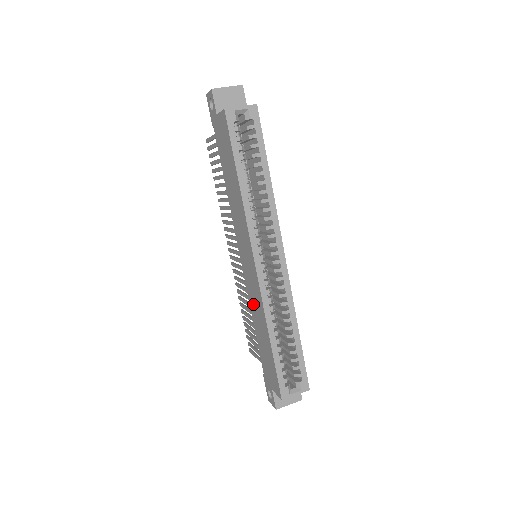
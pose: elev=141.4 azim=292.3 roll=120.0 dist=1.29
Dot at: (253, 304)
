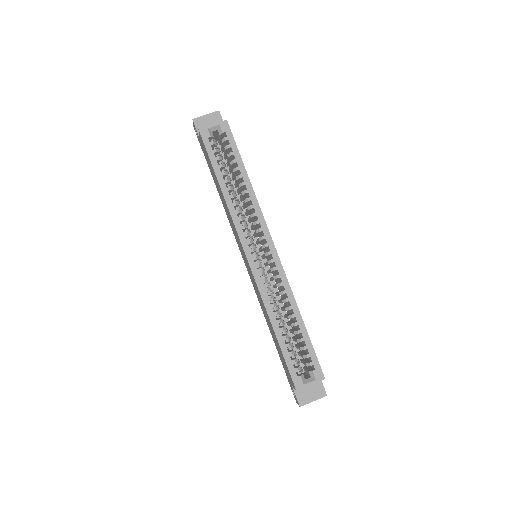
Dot at: (260, 301)
